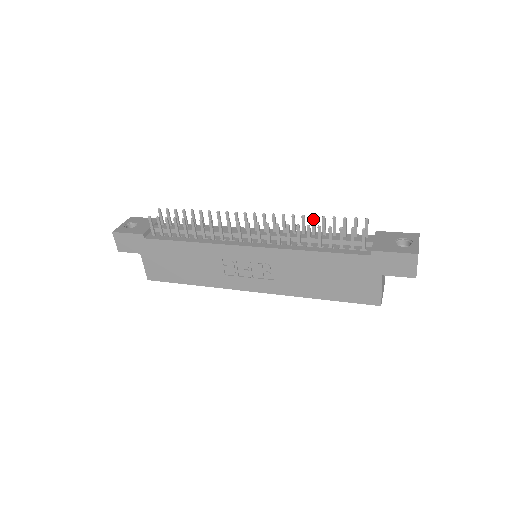
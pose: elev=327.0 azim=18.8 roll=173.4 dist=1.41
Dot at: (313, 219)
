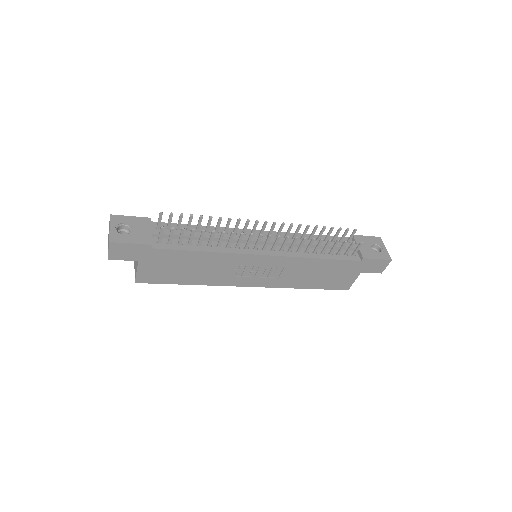
Dot at: (316, 228)
